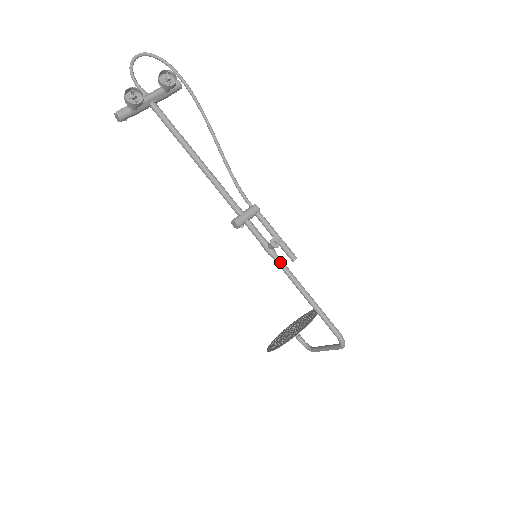
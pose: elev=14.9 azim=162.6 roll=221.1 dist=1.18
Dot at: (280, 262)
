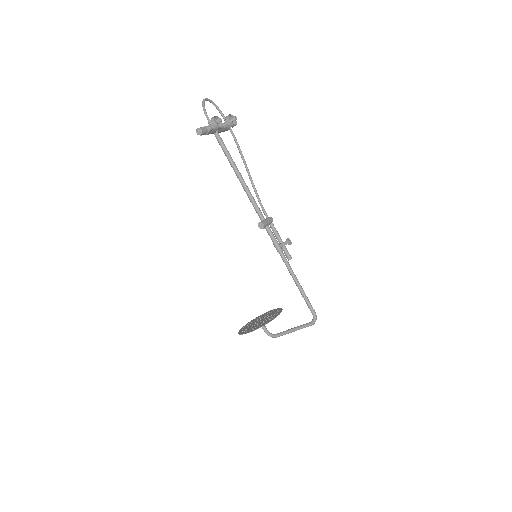
Dot at: (285, 257)
